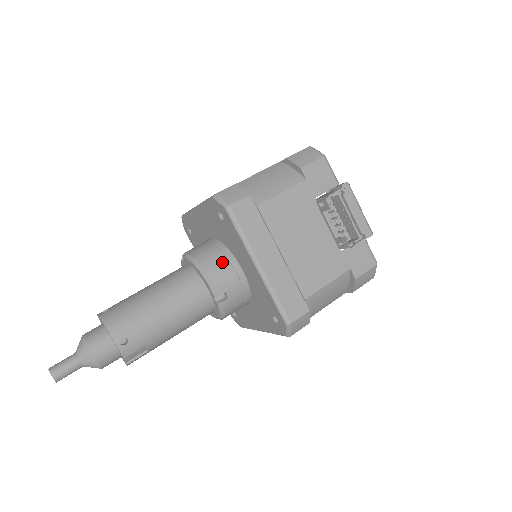
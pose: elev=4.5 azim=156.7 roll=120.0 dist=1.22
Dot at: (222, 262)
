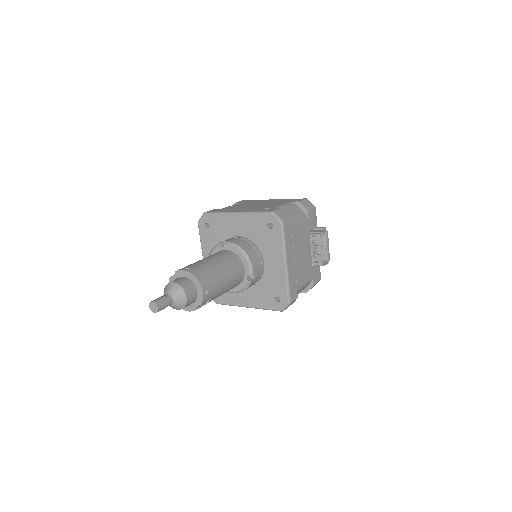
Dot at: (256, 255)
